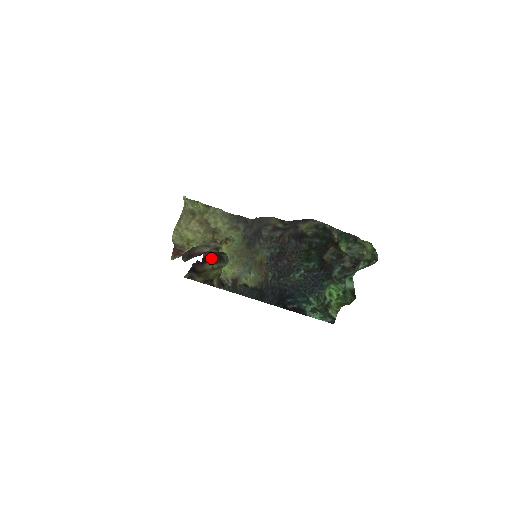
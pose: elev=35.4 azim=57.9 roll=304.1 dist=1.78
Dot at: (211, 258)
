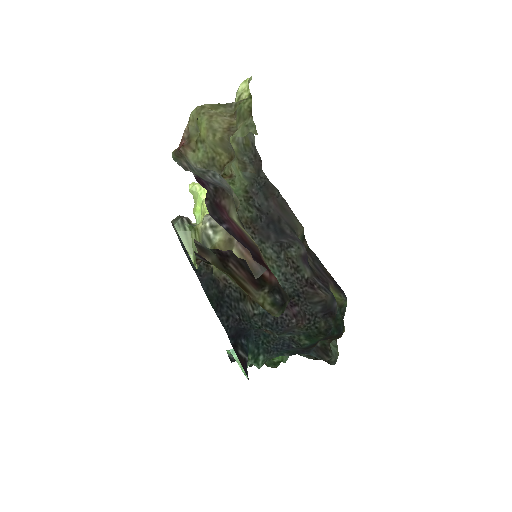
Dot at: (271, 289)
